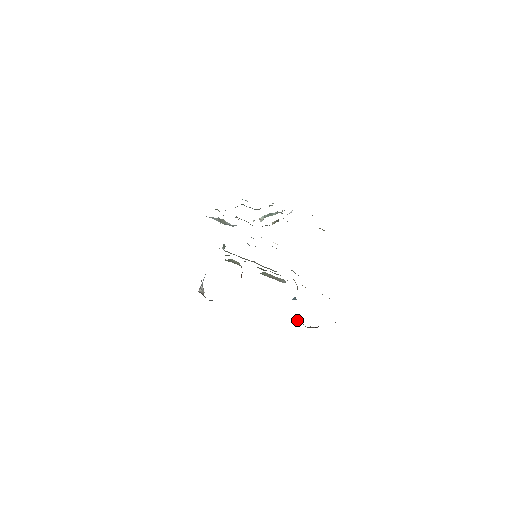
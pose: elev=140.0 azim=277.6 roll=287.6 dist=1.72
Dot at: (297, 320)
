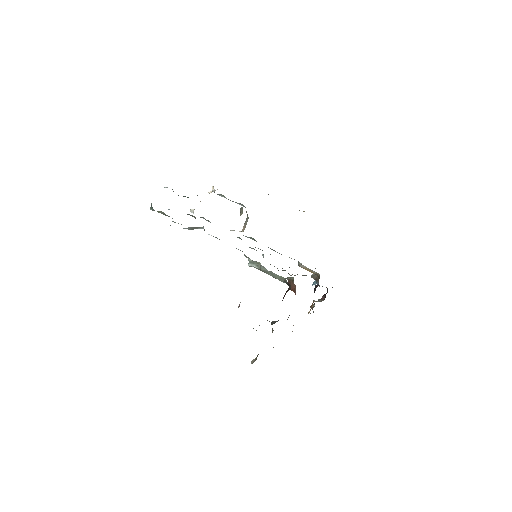
Dot at: (313, 300)
